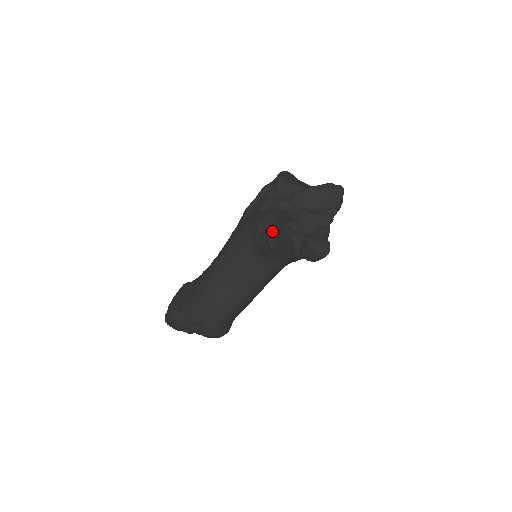
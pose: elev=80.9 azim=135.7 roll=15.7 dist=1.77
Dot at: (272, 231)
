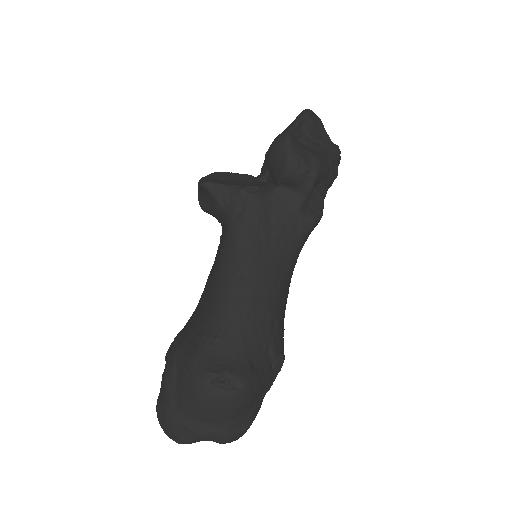
Dot at: (207, 179)
